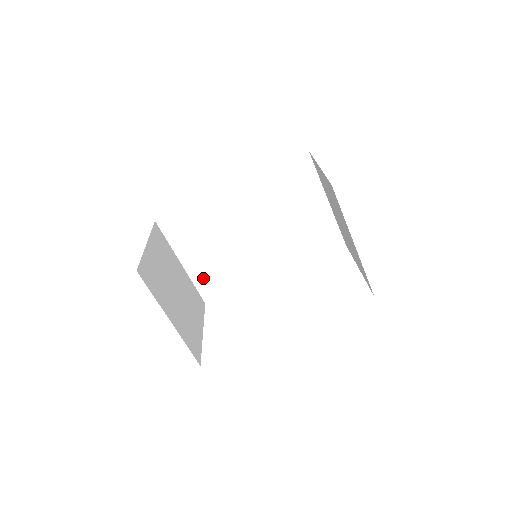
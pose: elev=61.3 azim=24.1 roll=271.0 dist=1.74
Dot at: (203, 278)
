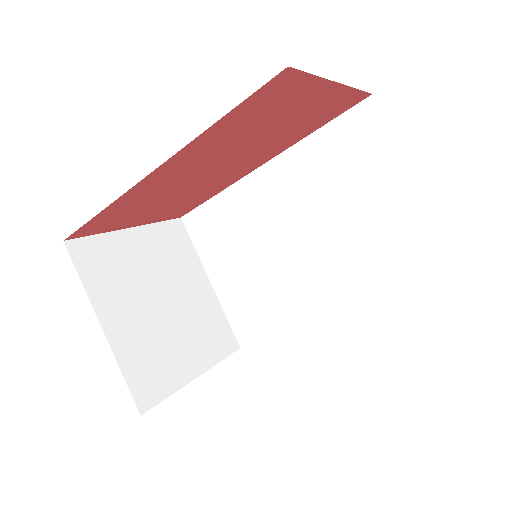
Dot at: (236, 307)
